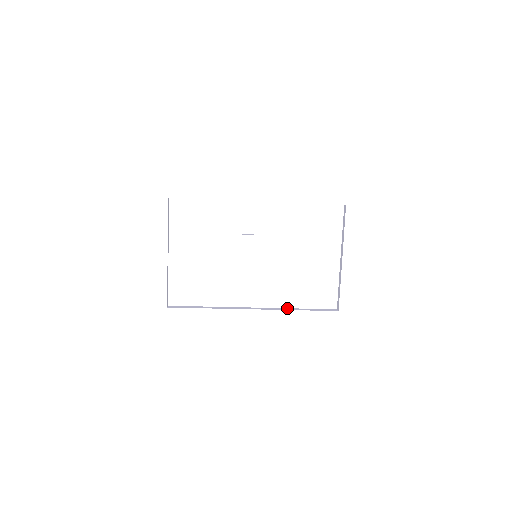
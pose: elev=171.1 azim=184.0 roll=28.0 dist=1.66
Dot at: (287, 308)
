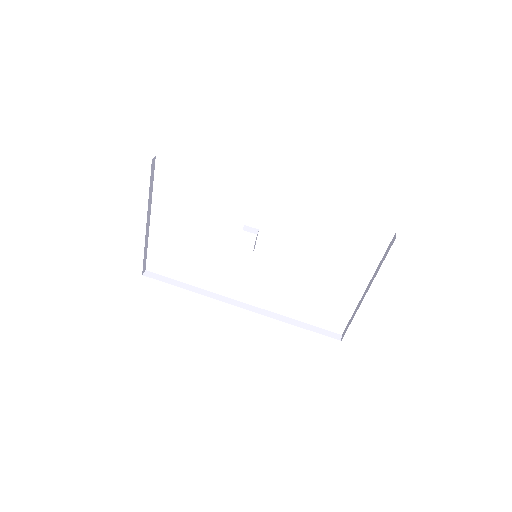
Dot at: (282, 315)
